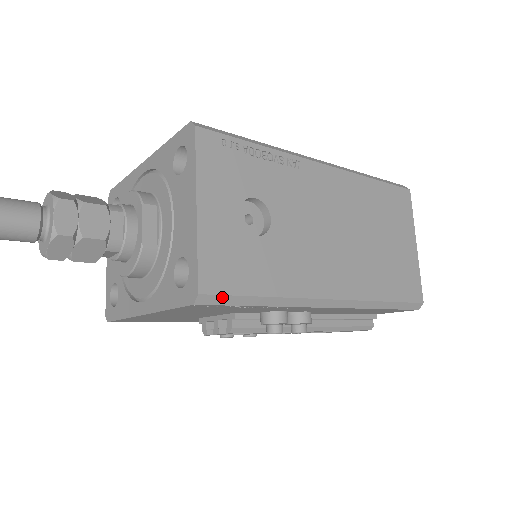
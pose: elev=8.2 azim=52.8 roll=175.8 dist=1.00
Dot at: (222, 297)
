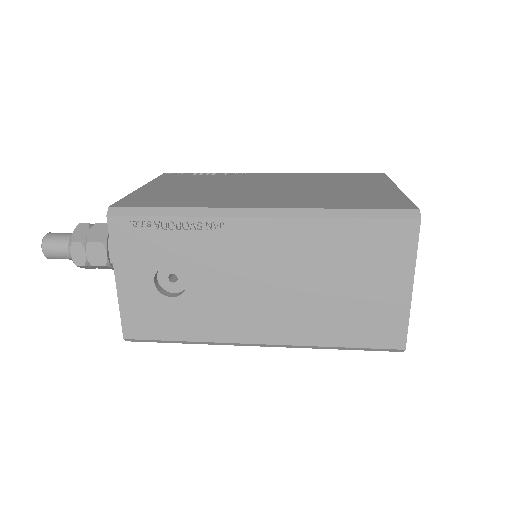
Dot at: (144, 340)
